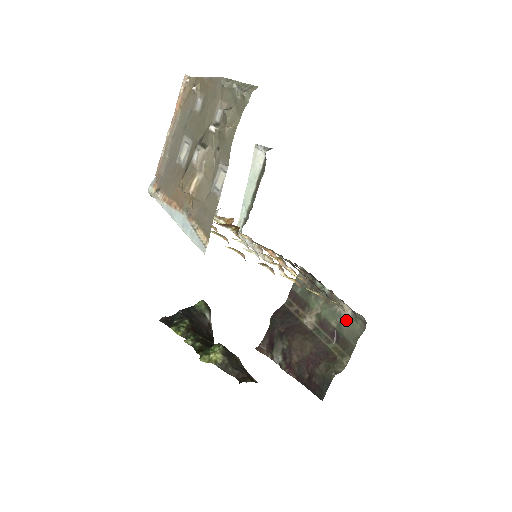
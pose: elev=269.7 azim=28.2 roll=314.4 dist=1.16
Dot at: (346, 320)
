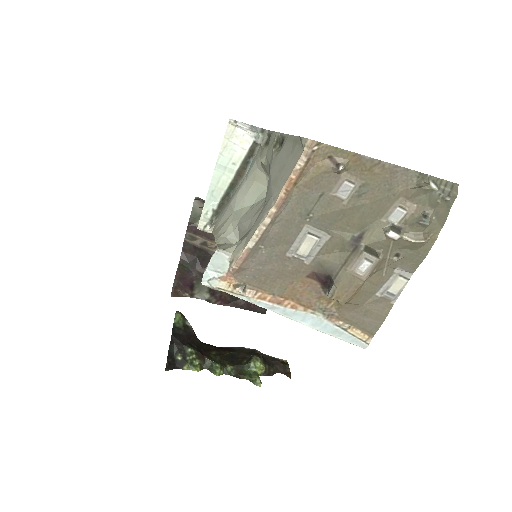
Dot at: occluded
